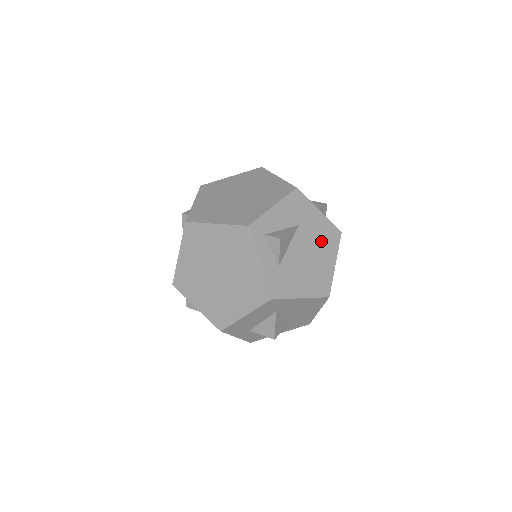
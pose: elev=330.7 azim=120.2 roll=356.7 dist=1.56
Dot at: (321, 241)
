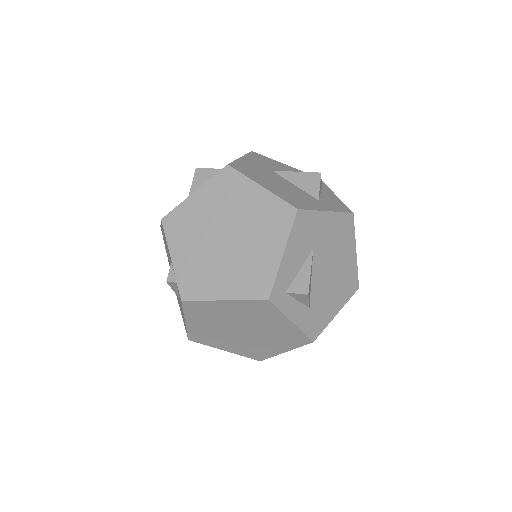
Dot at: (338, 243)
